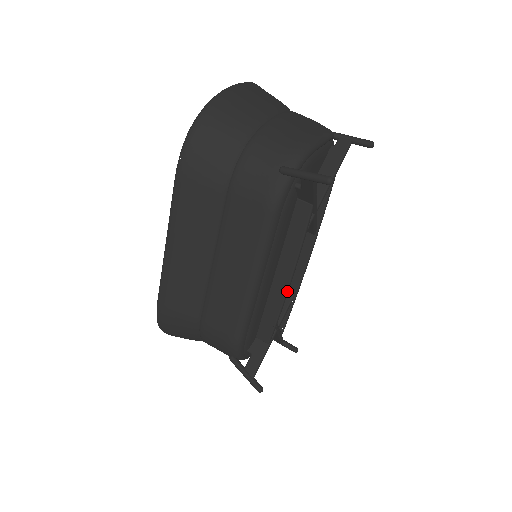
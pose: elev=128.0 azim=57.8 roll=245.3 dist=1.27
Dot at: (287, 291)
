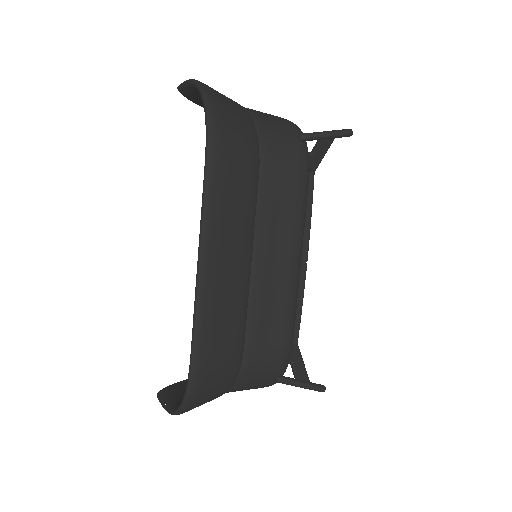
Dot at: occluded
